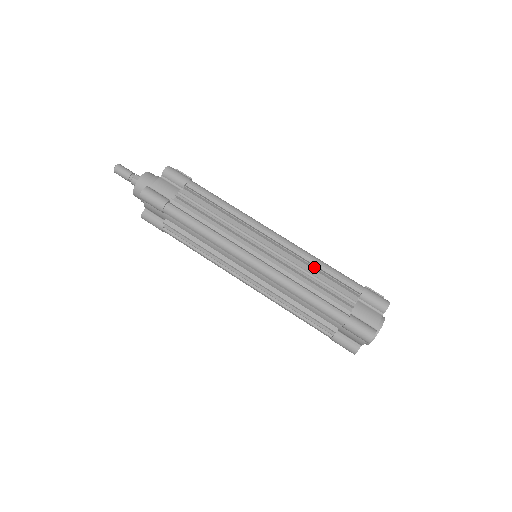
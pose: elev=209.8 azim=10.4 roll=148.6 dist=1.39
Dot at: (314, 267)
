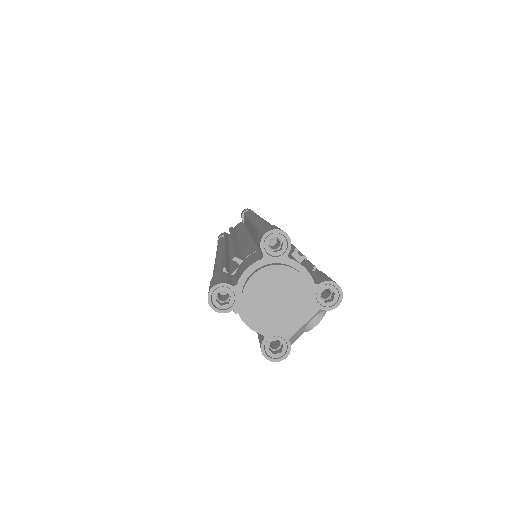
Dot at: occluded
